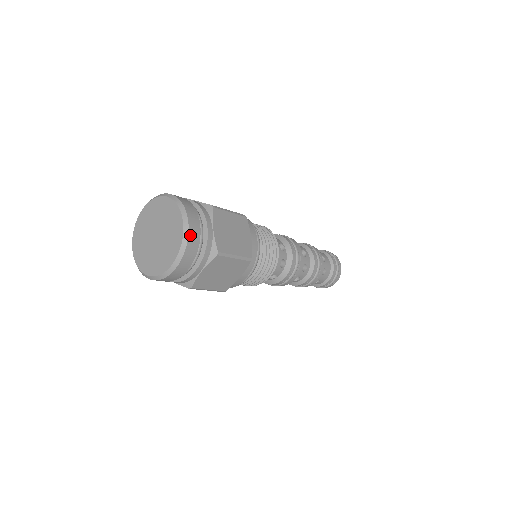
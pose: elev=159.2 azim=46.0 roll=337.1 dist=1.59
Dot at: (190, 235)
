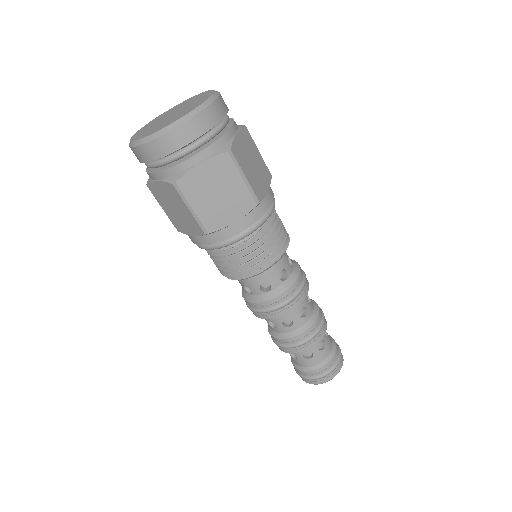
Dot at: (212, 106)
